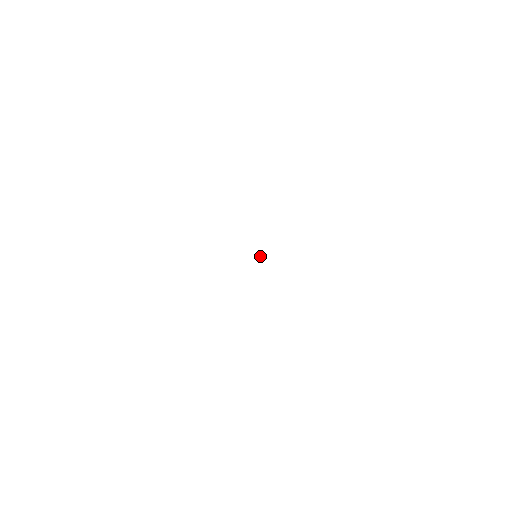
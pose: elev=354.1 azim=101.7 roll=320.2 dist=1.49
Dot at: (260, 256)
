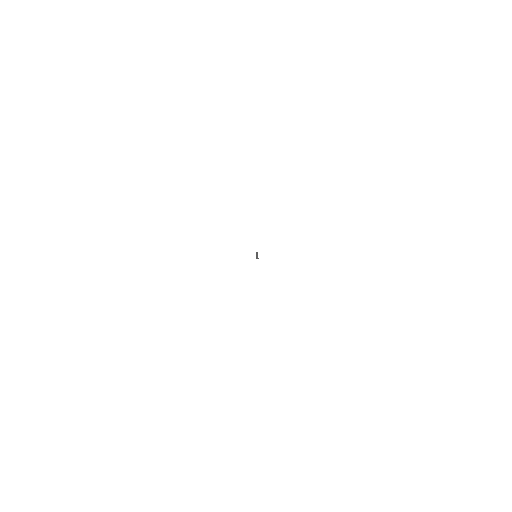
Dot at: occluded
